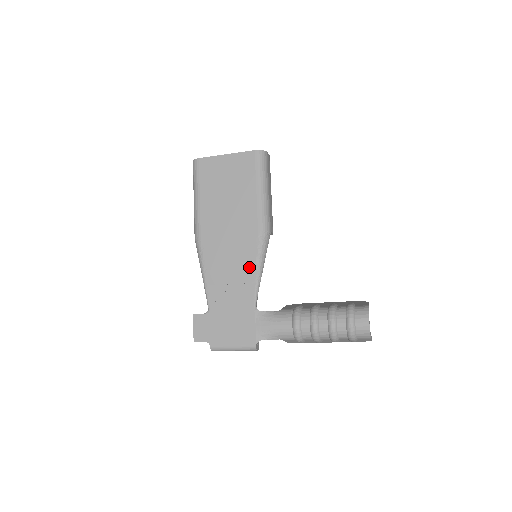
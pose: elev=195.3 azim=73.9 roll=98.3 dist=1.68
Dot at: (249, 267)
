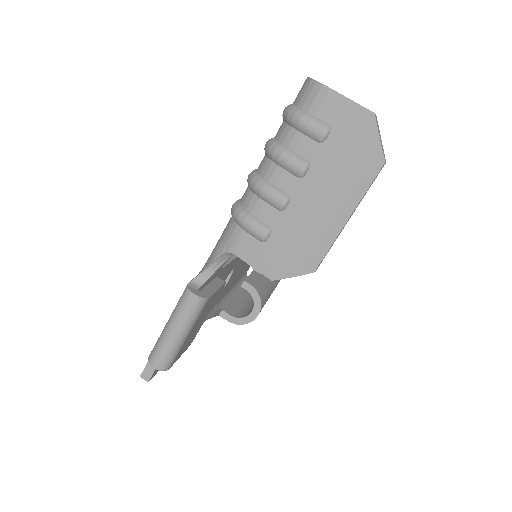
Dot at: occluded
